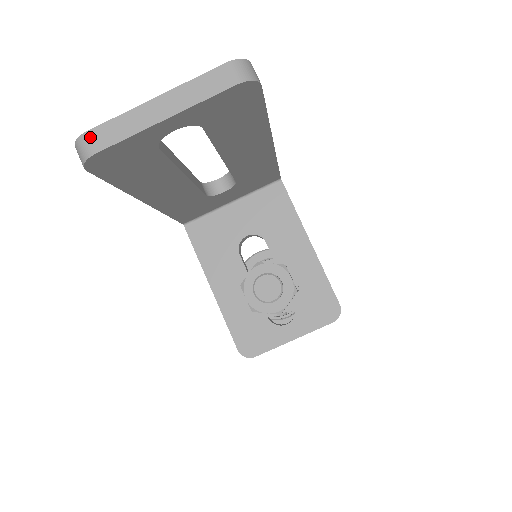
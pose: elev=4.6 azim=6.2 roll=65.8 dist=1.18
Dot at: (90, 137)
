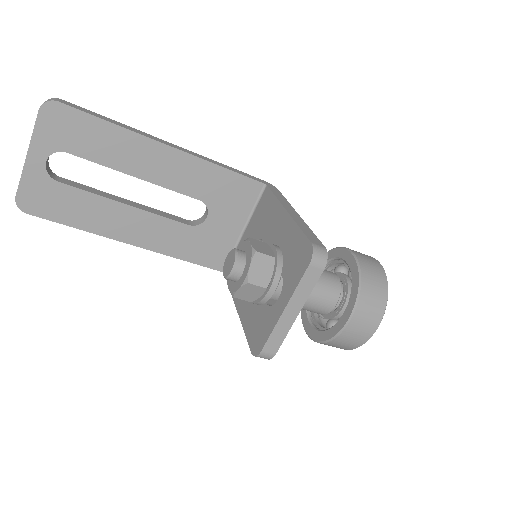
Dot at: occluded
